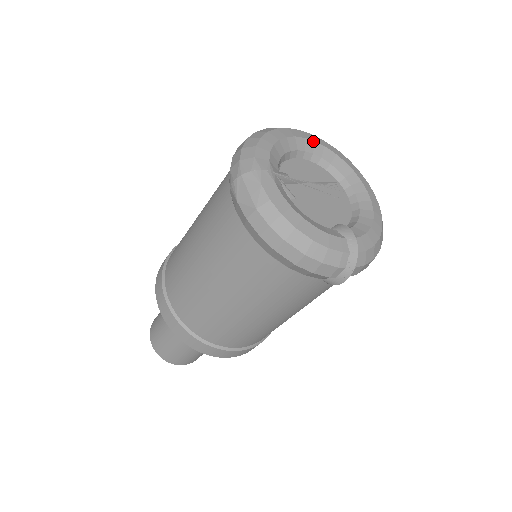
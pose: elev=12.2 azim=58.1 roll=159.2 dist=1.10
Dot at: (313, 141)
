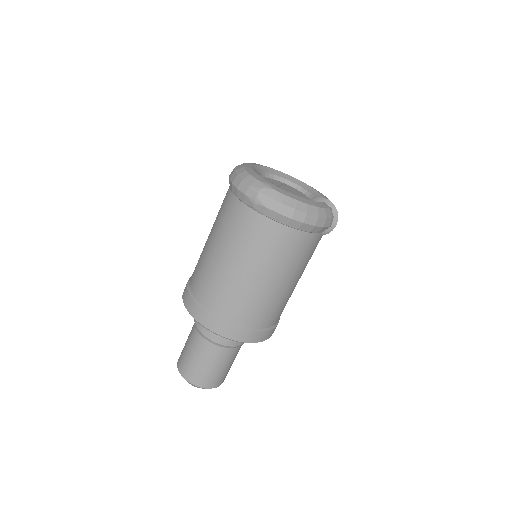
Dot at: (260, 165)
